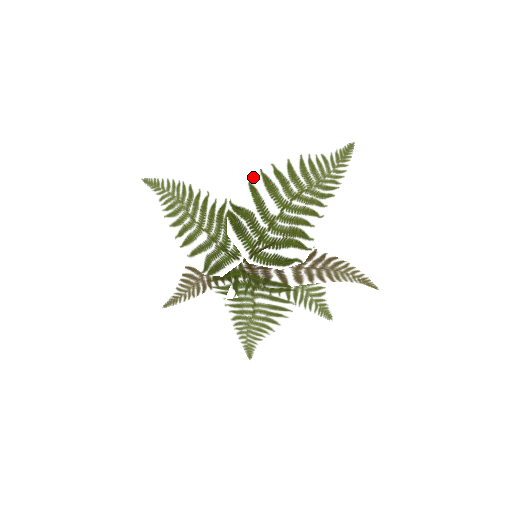
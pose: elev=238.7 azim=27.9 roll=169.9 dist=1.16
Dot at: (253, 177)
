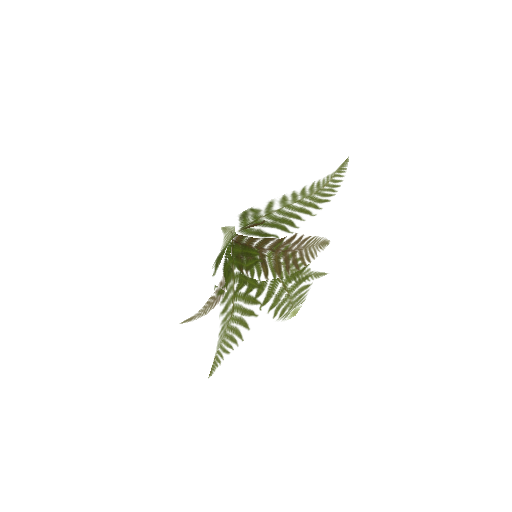
Dot at: (276, 198)
